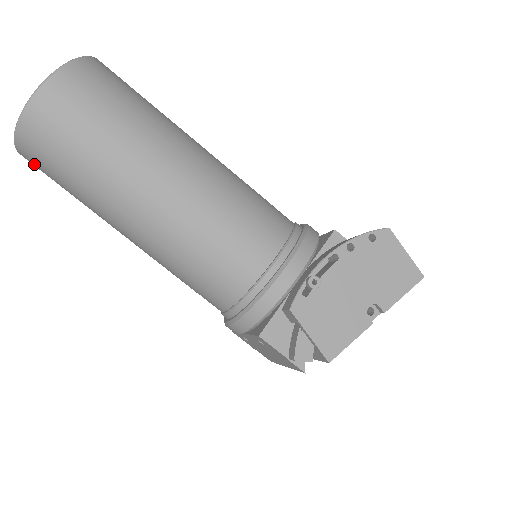
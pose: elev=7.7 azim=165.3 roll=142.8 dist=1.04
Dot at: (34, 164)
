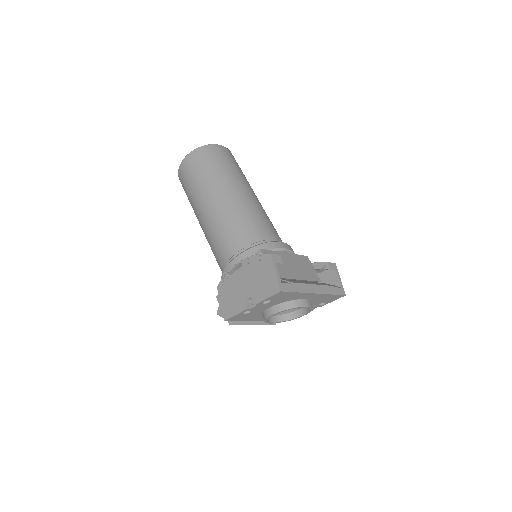
Dot at: occluded
